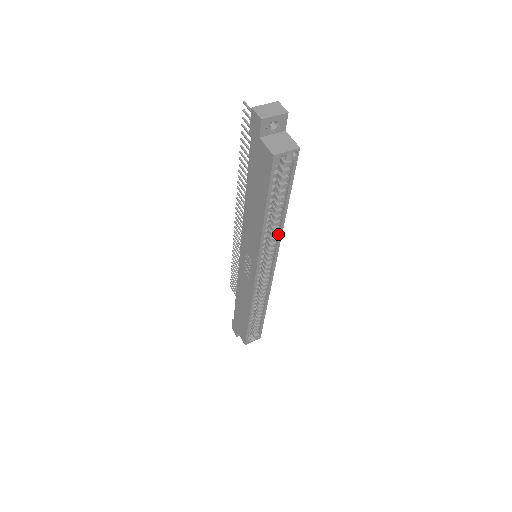
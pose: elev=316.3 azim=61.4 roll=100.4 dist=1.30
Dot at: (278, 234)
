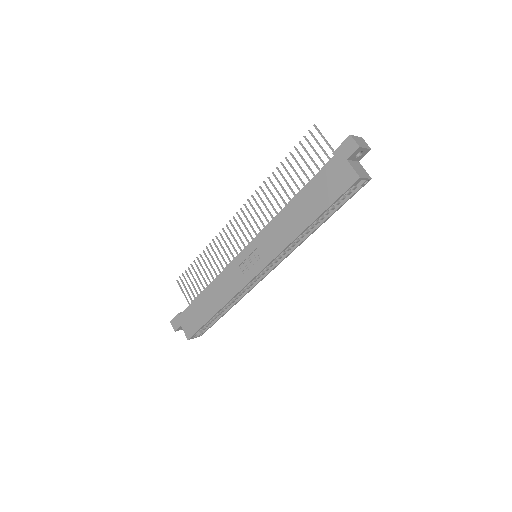
Dot at: (300, 241)
